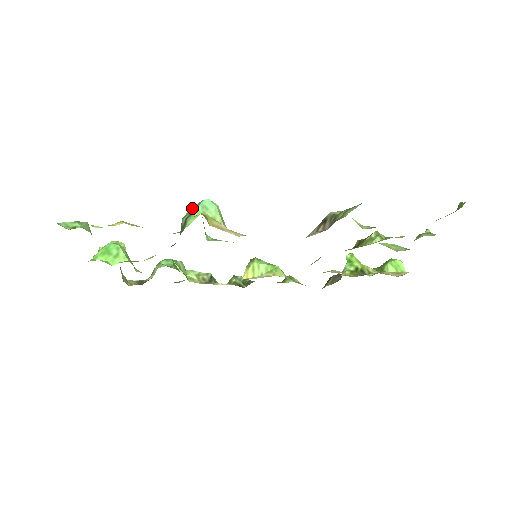
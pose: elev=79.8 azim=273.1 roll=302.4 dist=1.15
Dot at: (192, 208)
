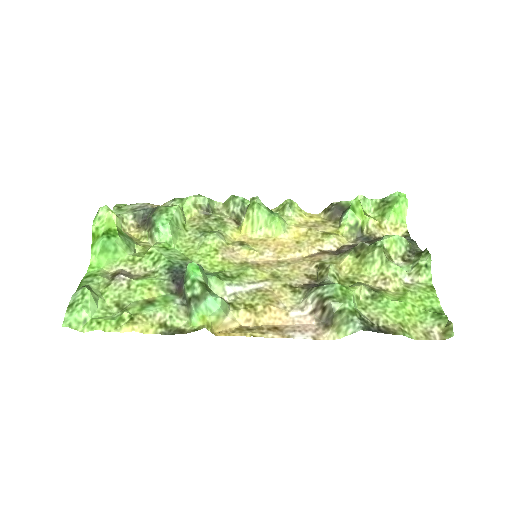
Dot at: (194, 283)
